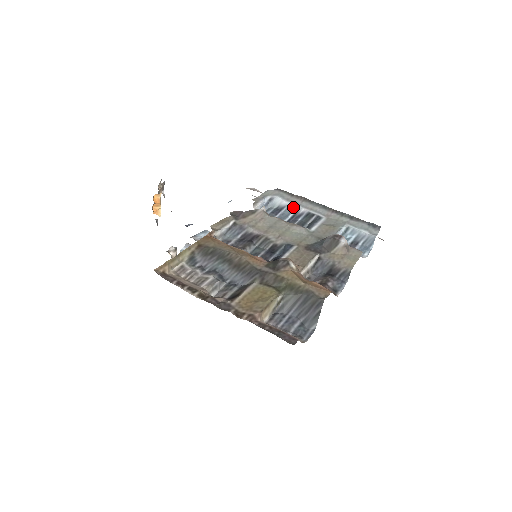
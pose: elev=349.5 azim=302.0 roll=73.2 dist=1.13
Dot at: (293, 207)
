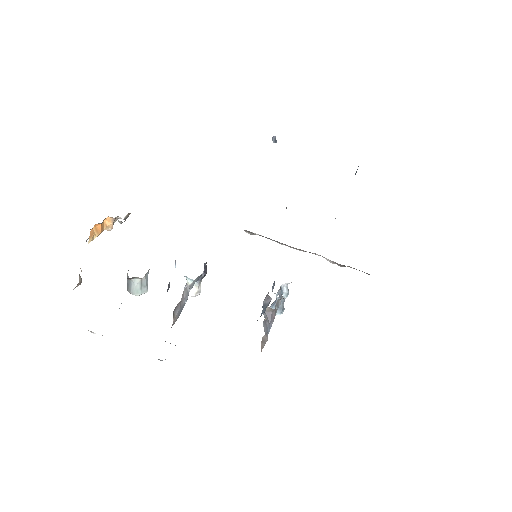
Dot at: occluded
